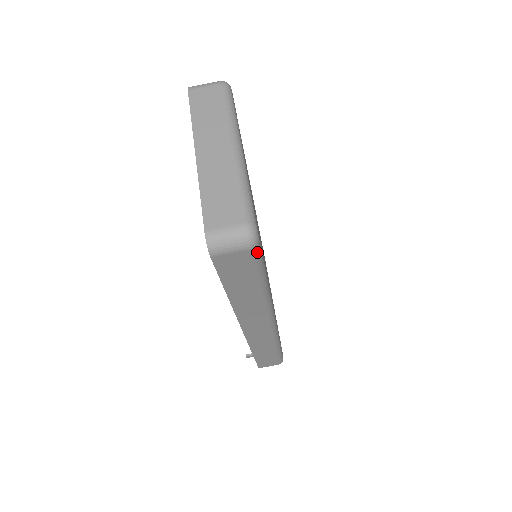
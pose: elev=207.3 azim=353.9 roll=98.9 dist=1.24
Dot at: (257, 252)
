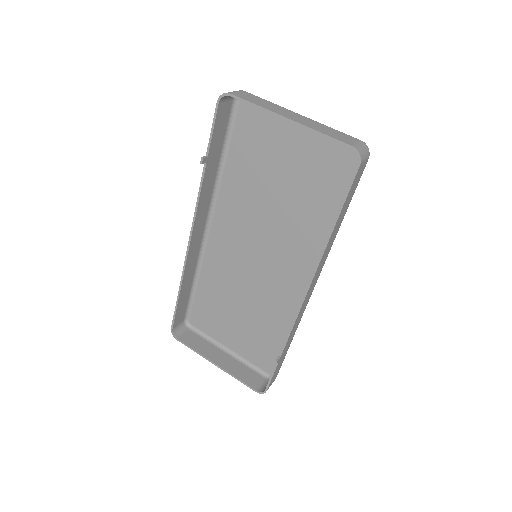
Dot at: occluded
